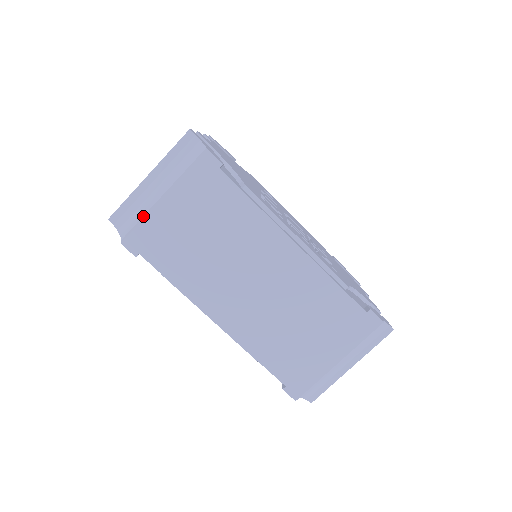
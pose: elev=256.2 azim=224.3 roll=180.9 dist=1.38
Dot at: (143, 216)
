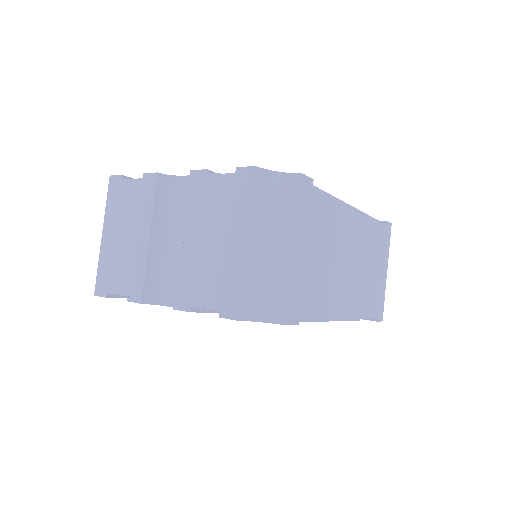
Dot at: (283, 283)
